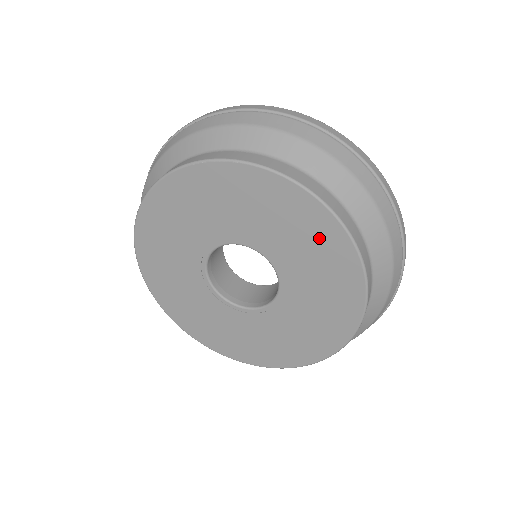
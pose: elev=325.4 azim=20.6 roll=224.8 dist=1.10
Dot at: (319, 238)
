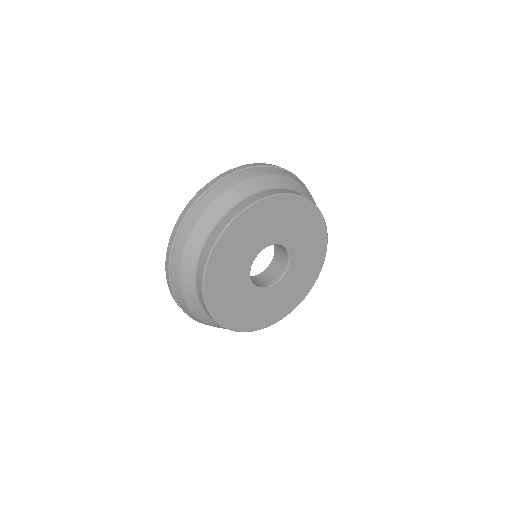
Dot at: (302, 214)
